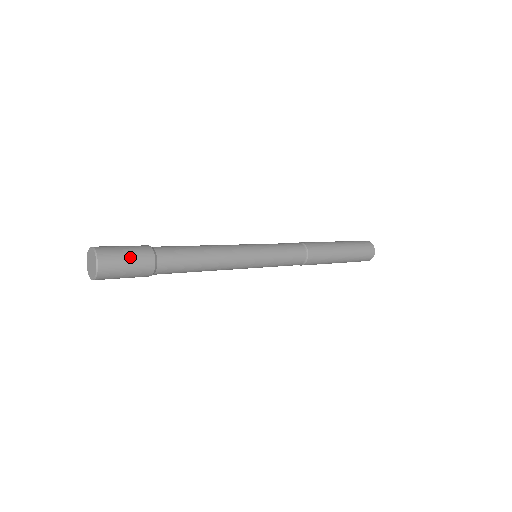
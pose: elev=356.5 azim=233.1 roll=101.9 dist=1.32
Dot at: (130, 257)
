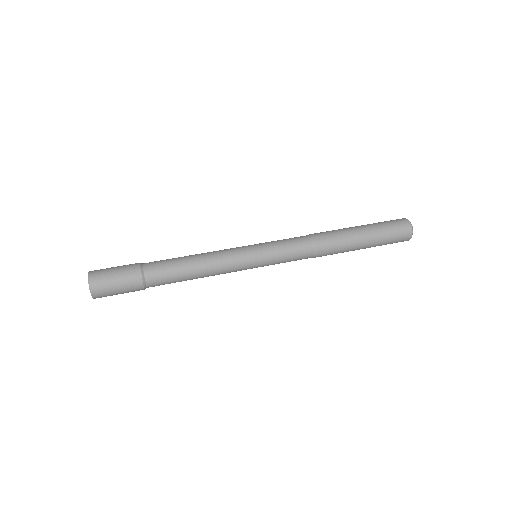
Dot at: (119, 283)
